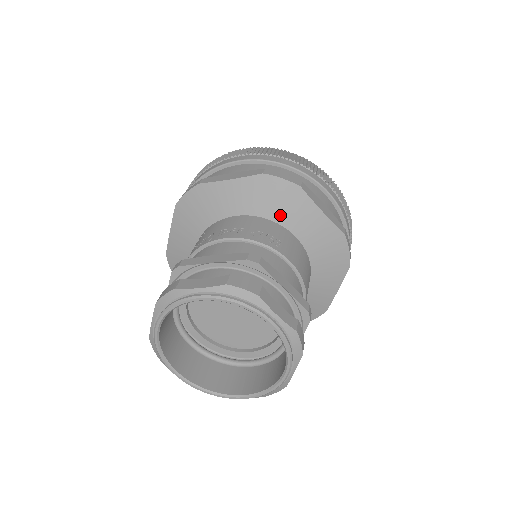
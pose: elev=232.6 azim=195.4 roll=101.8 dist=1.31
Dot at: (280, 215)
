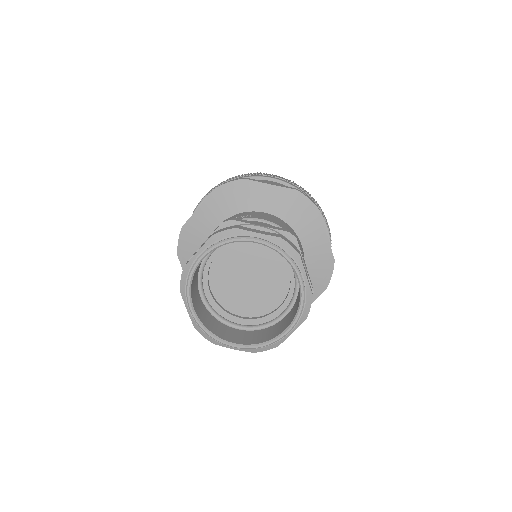
Dot at: (244, 205)
